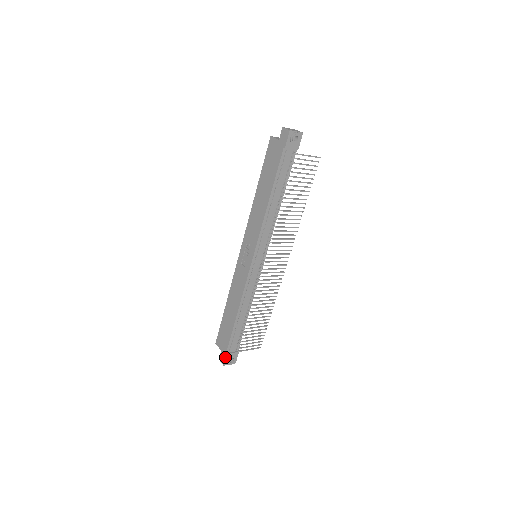
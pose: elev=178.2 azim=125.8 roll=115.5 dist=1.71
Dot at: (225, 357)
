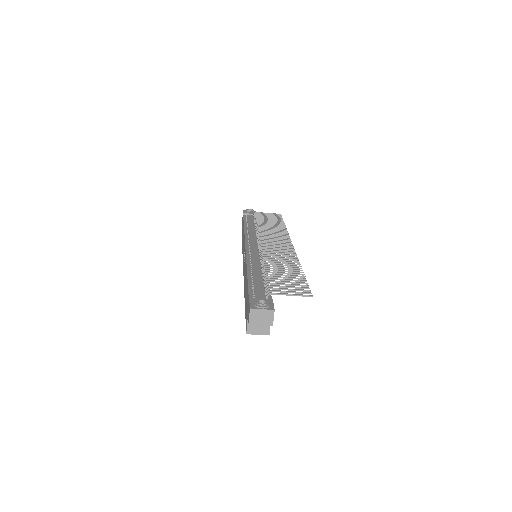
Dot at: (249, 303)
